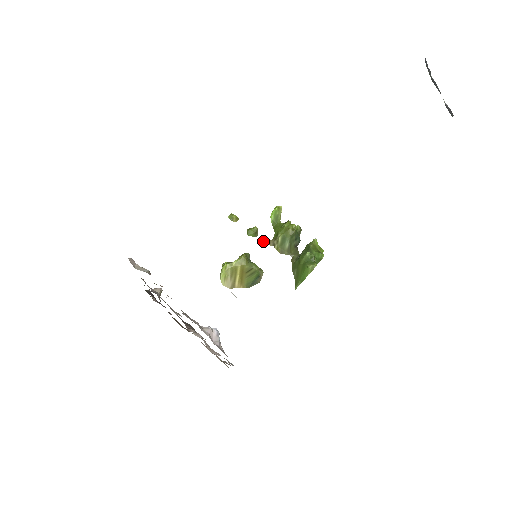
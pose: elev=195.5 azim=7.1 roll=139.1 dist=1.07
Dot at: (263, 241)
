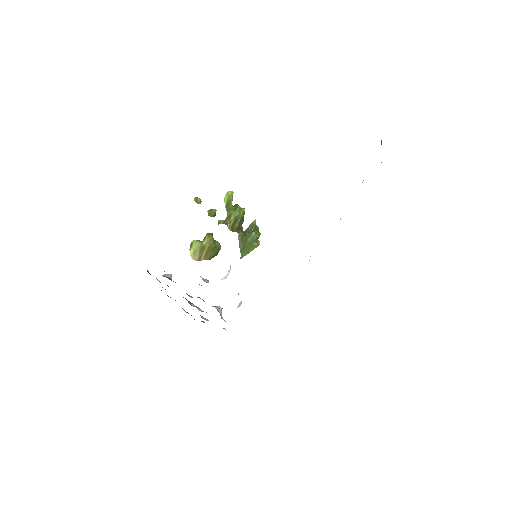
Dot at: (220, 221)
